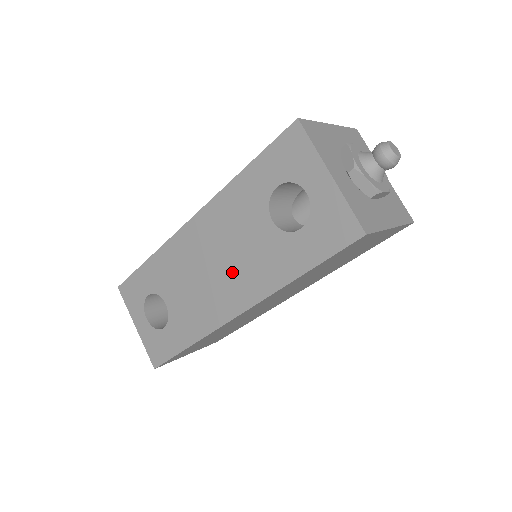
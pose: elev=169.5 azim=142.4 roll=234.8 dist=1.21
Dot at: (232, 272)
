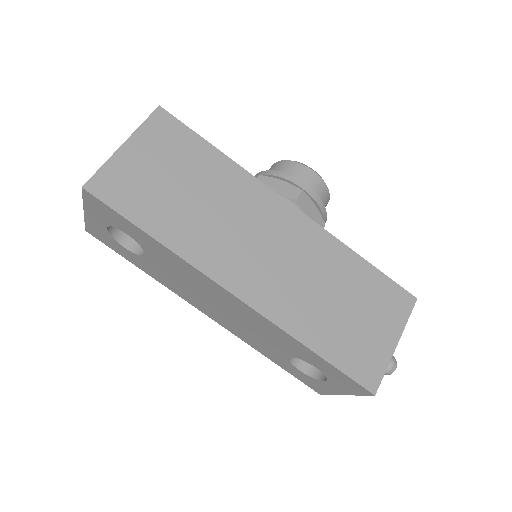
Dot at: (231, 321)
